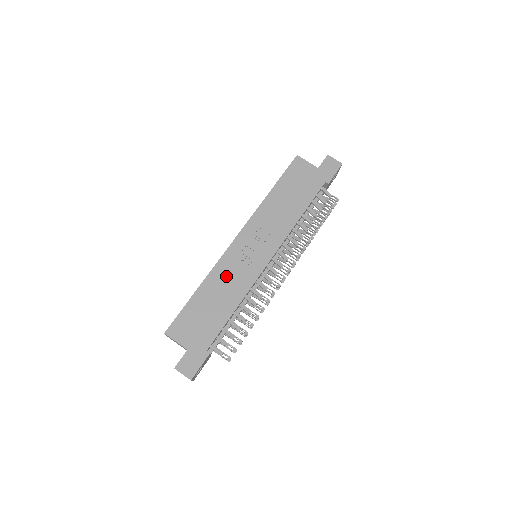
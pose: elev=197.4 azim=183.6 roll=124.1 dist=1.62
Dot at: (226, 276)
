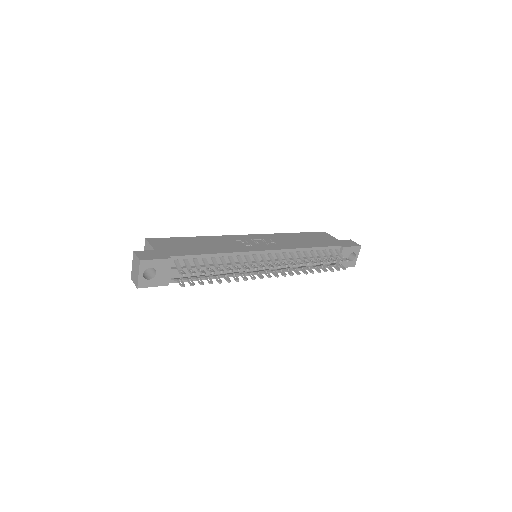
Dot at: (223, 241)
